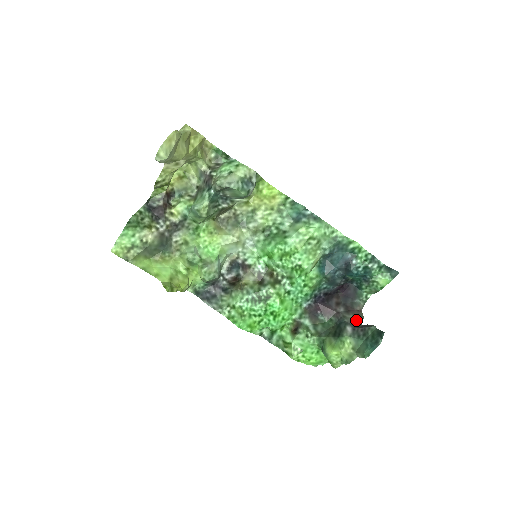
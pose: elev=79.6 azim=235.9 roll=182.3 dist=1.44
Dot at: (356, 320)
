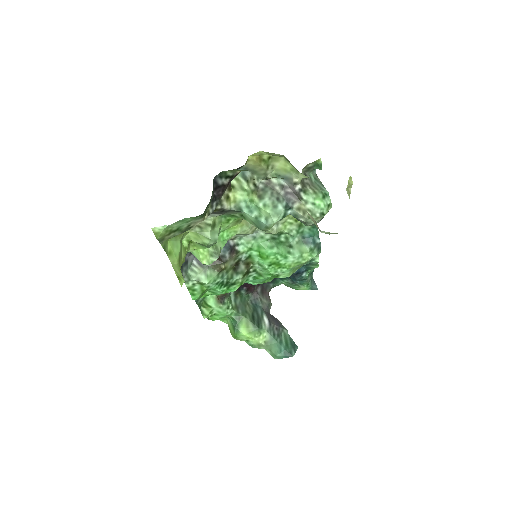
Dot at: (268, 307)
